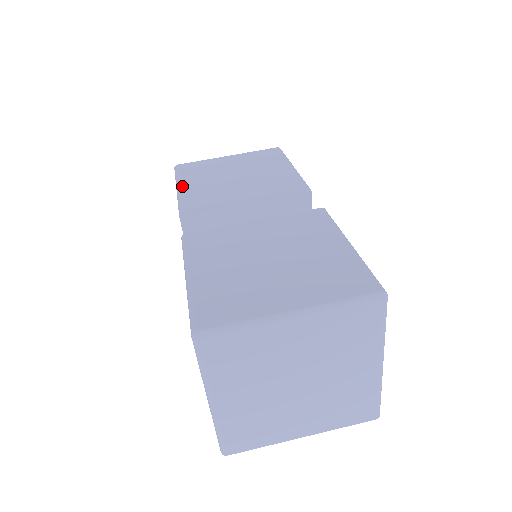
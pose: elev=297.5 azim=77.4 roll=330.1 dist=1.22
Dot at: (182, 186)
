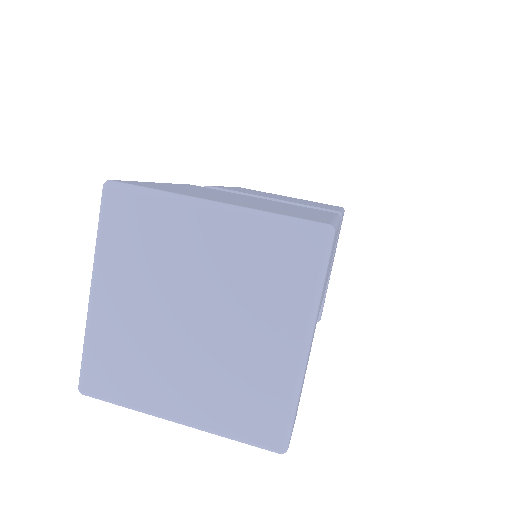
Dot at: occluded
